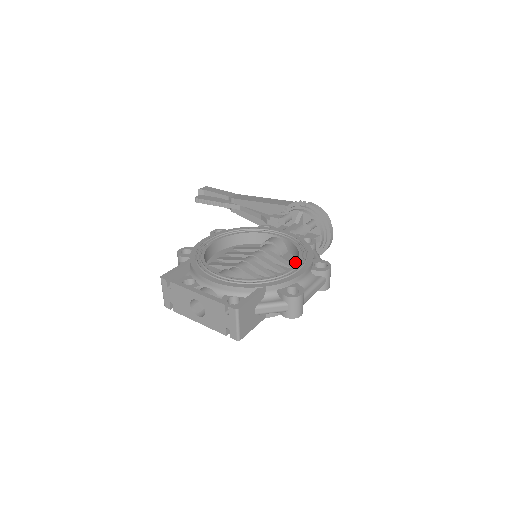
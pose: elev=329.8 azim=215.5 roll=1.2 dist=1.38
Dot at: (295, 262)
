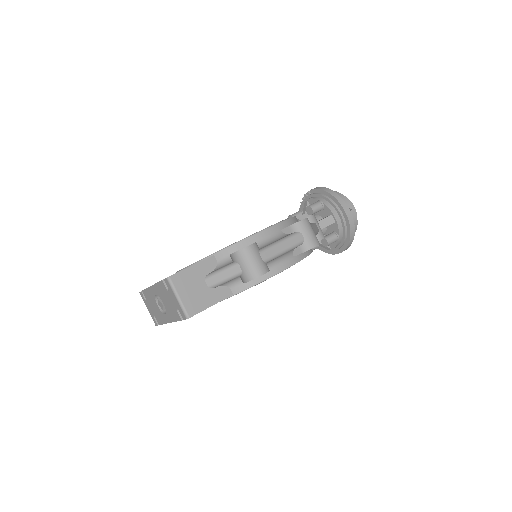
Dot at: occluded
